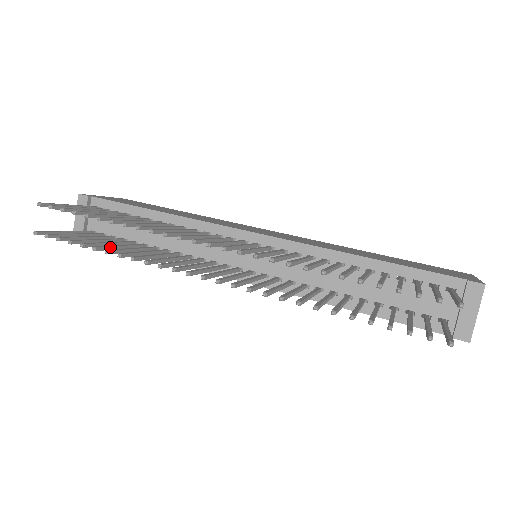
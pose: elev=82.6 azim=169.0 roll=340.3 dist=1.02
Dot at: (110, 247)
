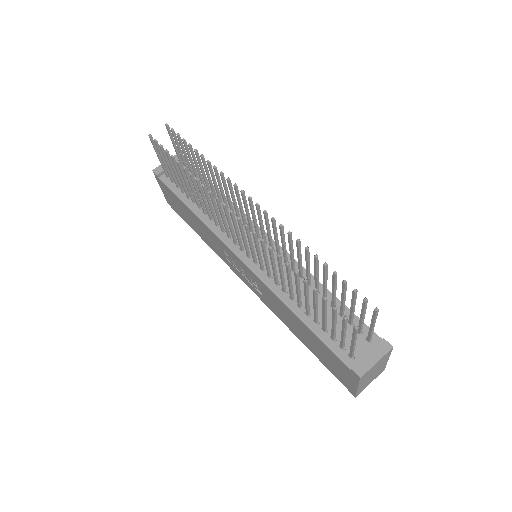
Dot at: (184, 173)
